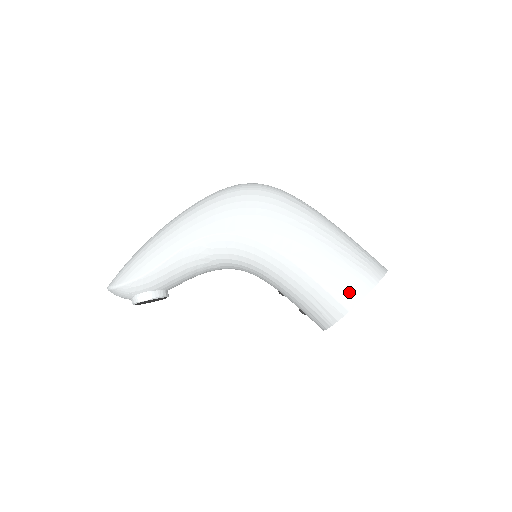
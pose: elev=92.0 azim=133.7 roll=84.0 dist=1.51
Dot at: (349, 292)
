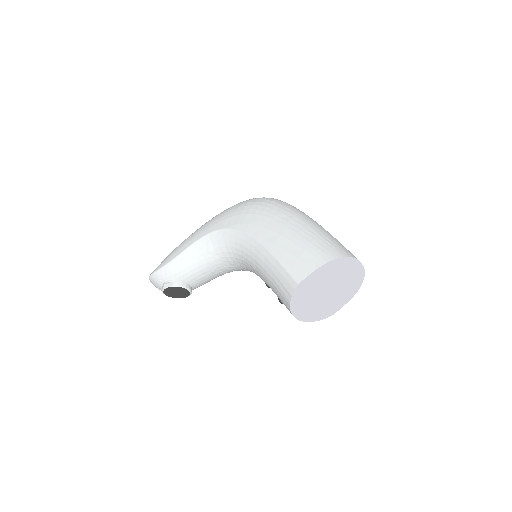
Dot at: (301, 267)
